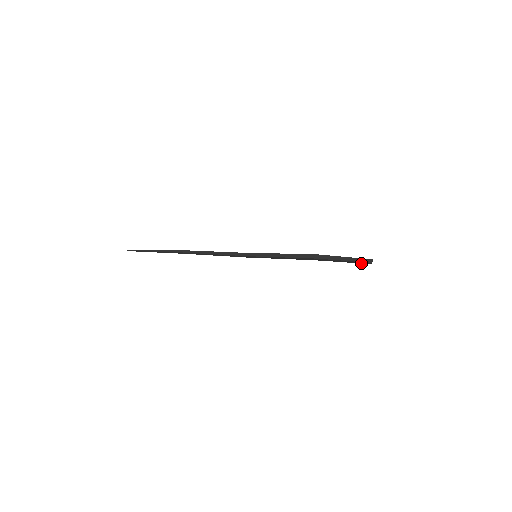
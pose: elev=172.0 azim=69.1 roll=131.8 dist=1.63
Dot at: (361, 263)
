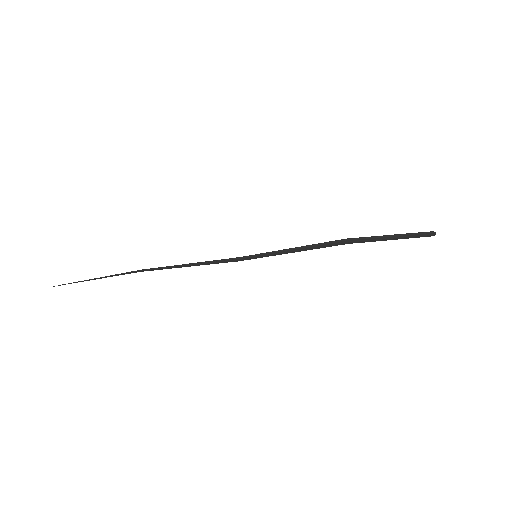
Dot at: (418, 235)
